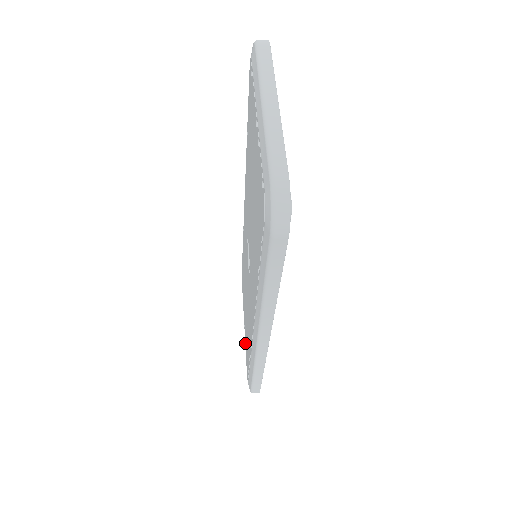
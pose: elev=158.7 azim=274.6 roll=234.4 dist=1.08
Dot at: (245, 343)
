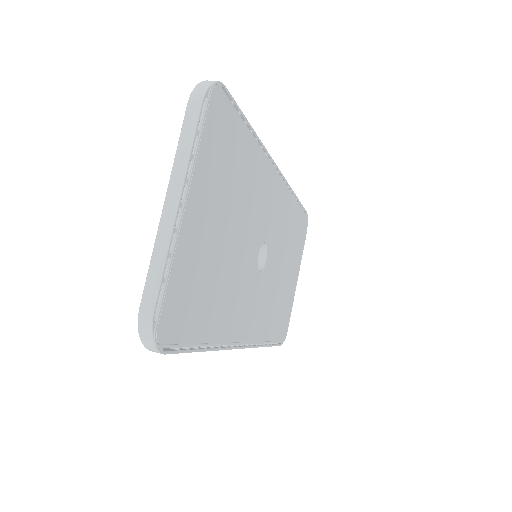
Dot at: occluded
